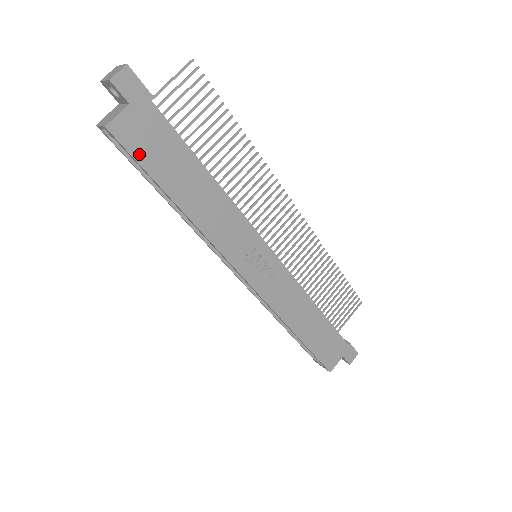
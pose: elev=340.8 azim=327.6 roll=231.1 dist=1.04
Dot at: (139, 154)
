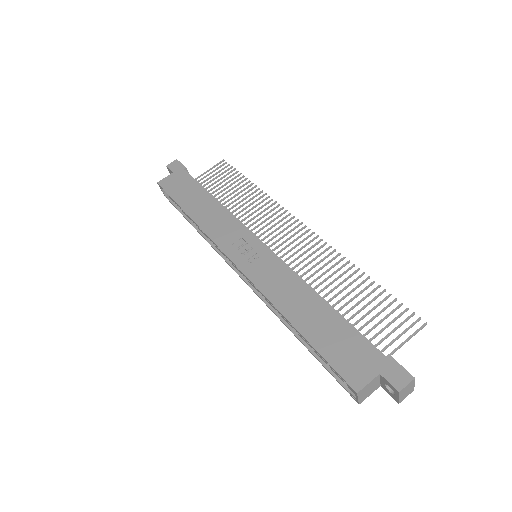
Dot at: (171, 191)
